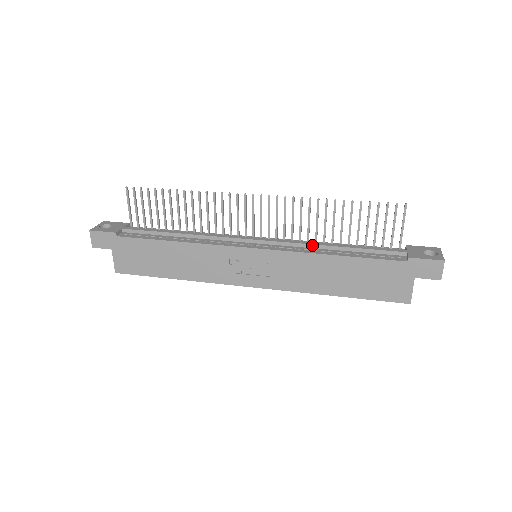
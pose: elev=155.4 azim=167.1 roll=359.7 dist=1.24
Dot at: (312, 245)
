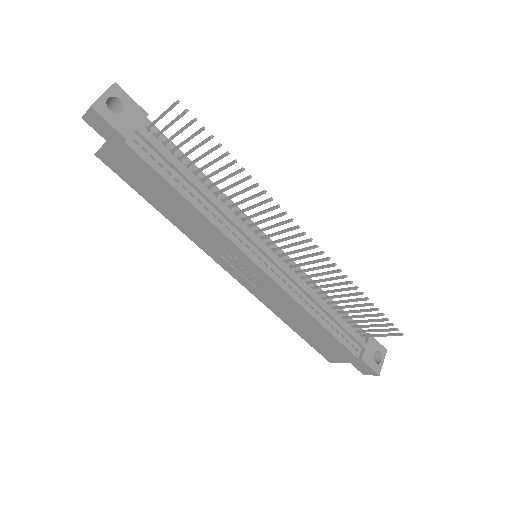
Dot at: (309, 295)
